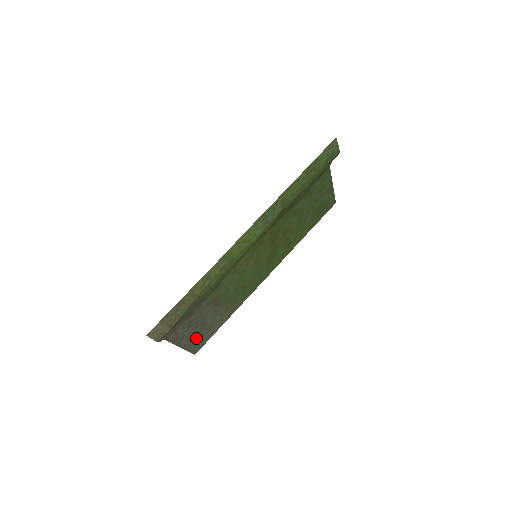
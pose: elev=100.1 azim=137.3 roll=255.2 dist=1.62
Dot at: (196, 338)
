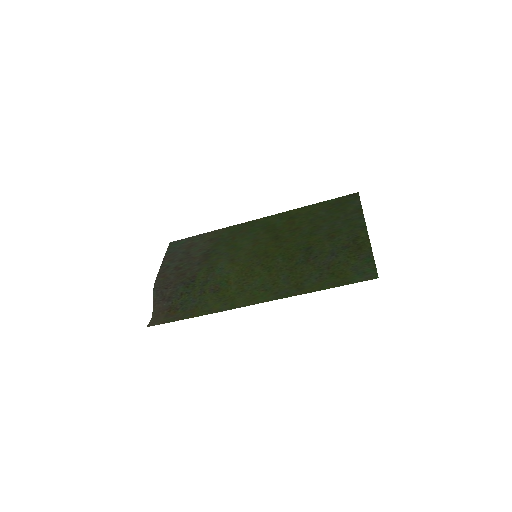
Dot at: (177, 252)
